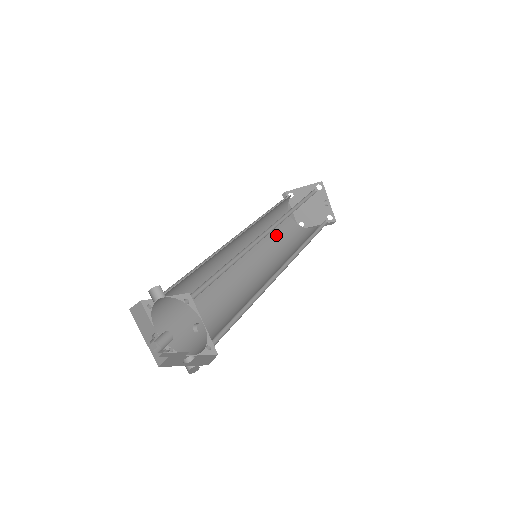
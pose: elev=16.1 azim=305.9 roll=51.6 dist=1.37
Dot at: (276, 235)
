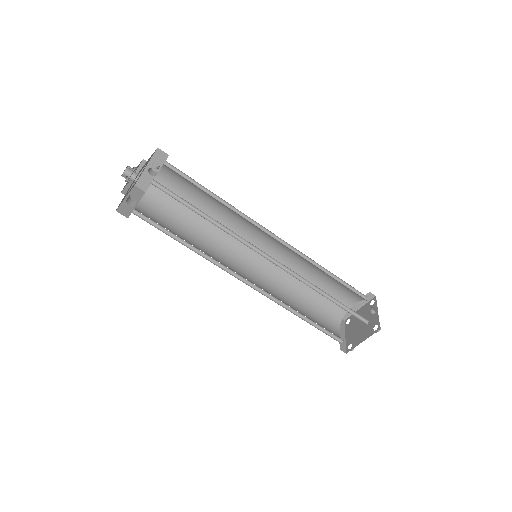
Dot at: (306, 316)
